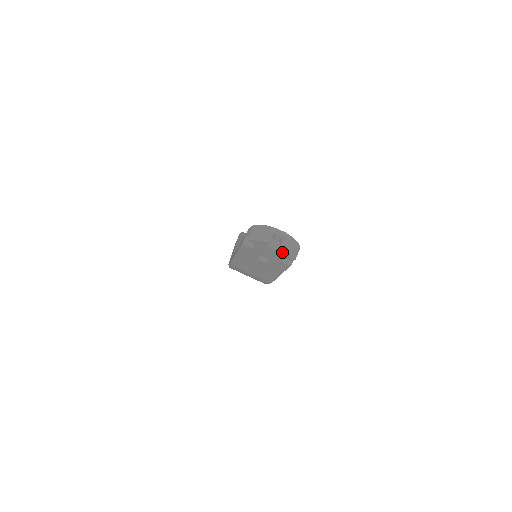
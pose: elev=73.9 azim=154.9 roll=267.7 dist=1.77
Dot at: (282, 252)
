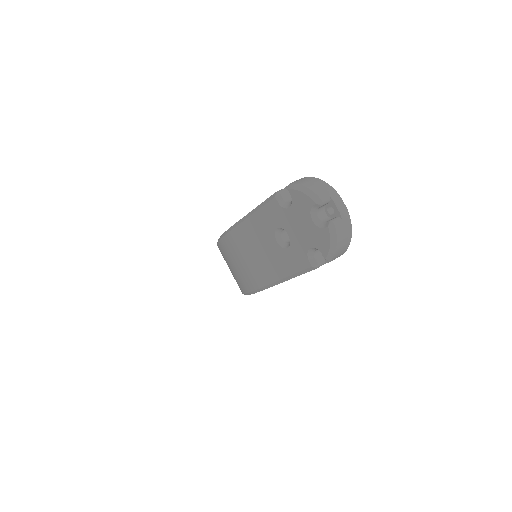
Dot at: (324, 233)
